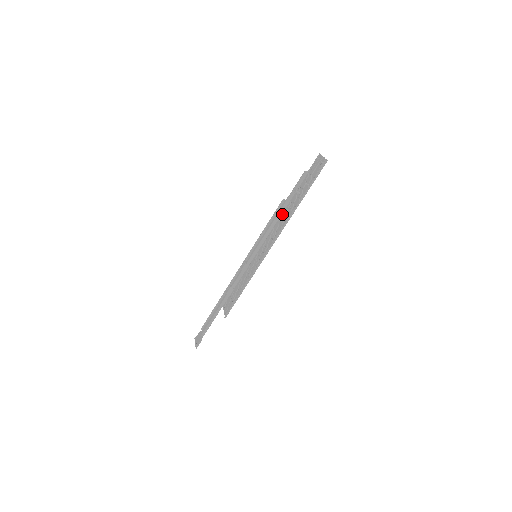
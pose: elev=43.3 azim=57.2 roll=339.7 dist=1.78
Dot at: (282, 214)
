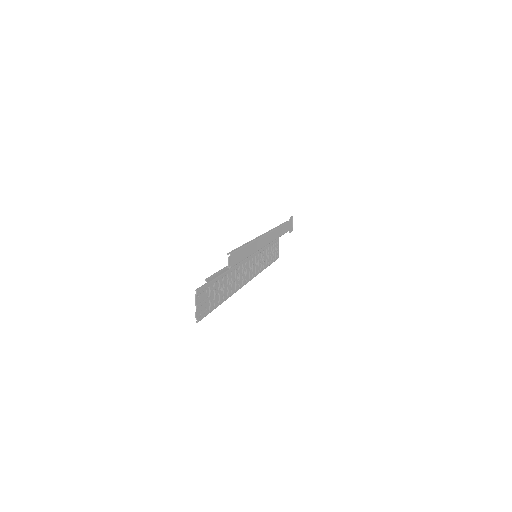
Dot at: (235, 268)
